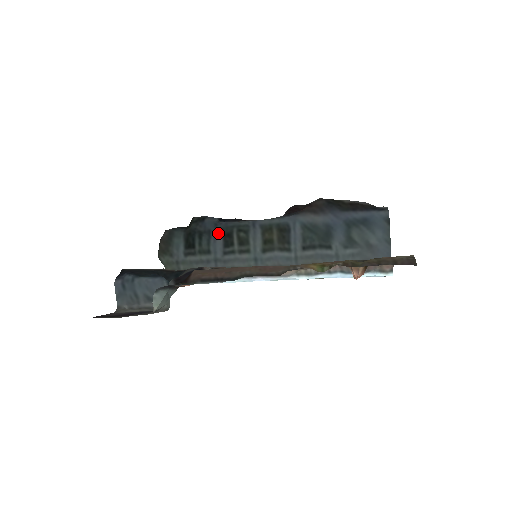
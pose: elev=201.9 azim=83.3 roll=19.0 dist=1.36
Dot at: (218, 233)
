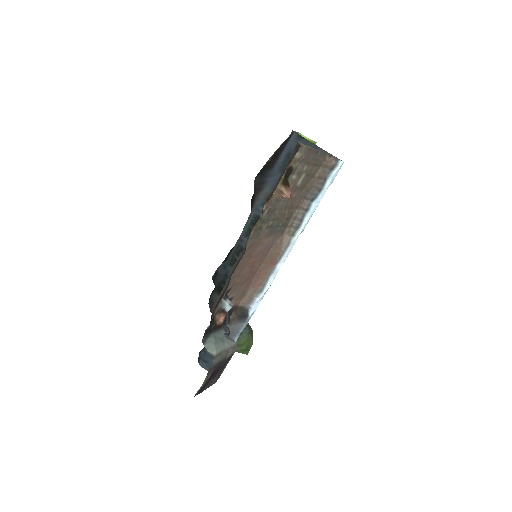
Dot at: occluded
